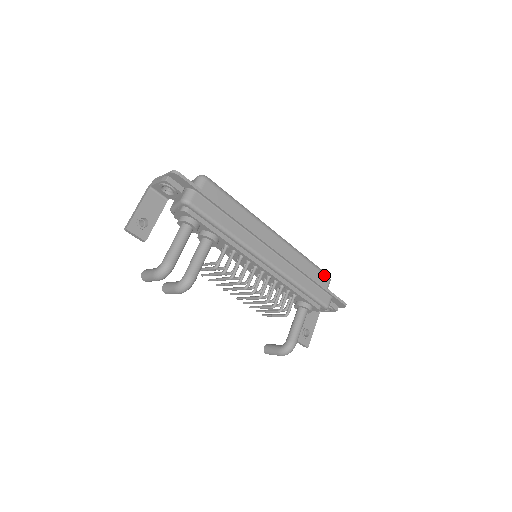
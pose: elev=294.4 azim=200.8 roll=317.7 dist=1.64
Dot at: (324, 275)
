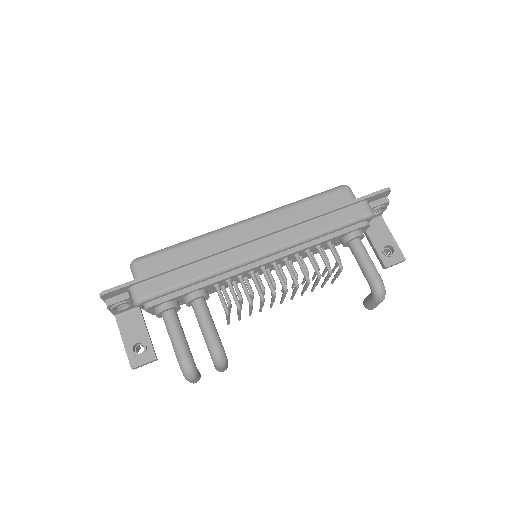
Dot at: (336, 192)
